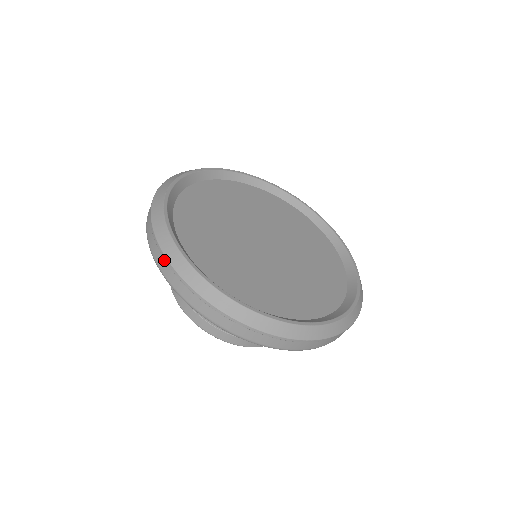
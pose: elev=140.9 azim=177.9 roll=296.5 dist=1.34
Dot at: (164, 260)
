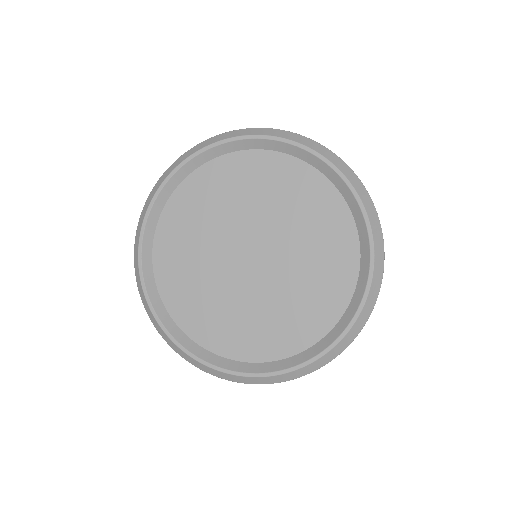
Dot at: occluded
